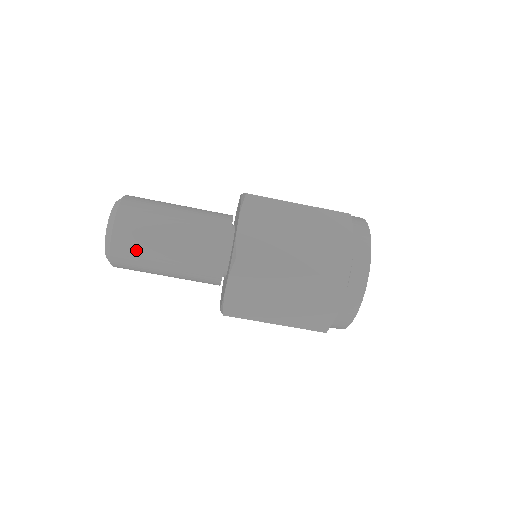
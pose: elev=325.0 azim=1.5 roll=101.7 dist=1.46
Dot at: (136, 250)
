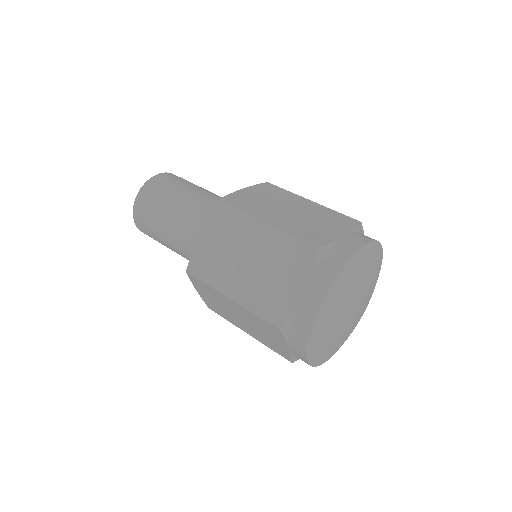
Dot at: (154, 198)
